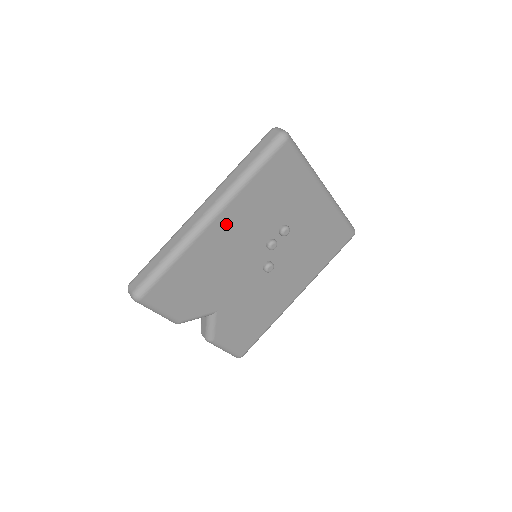
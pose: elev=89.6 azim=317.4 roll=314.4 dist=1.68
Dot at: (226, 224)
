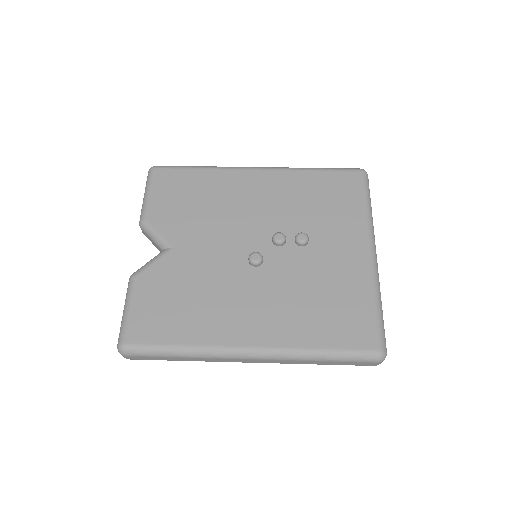
Dot at: (262, 182)
